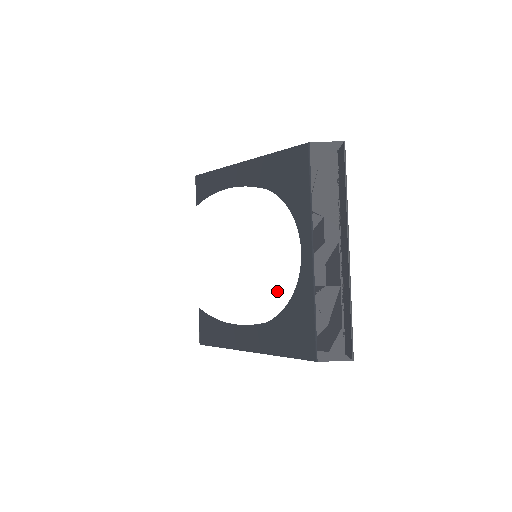
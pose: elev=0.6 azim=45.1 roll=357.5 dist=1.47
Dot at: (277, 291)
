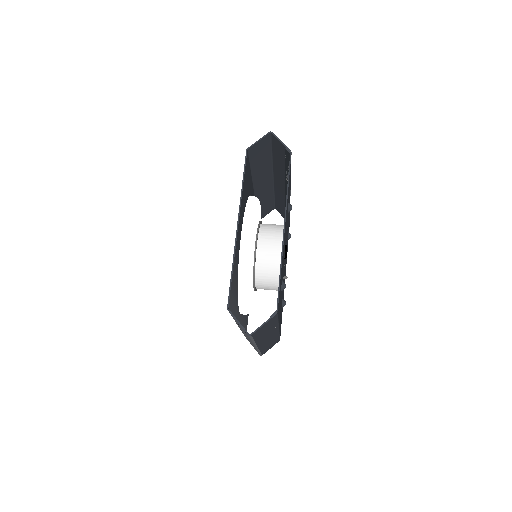
Dot at: occluded
